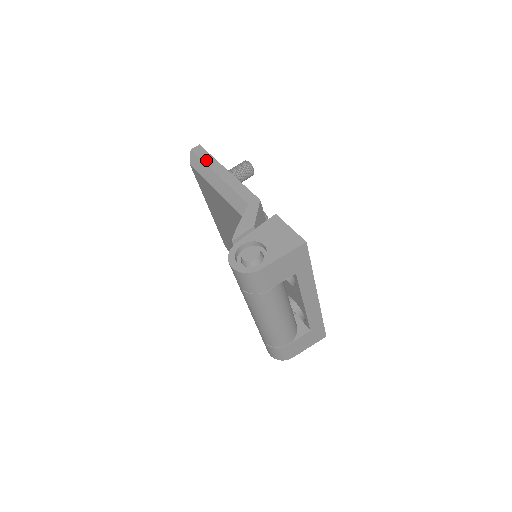
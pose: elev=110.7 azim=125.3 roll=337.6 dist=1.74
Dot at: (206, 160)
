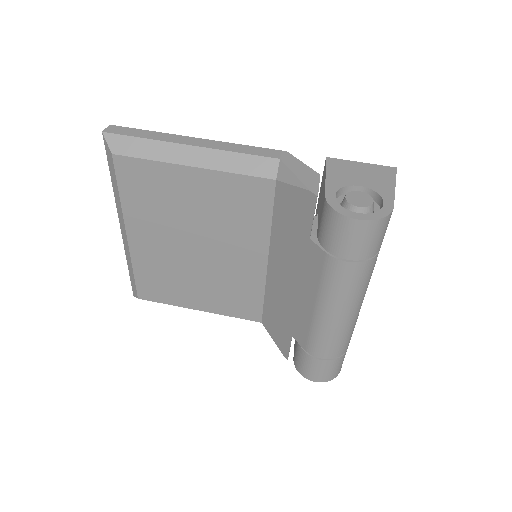
Dot at: (148, 136)
